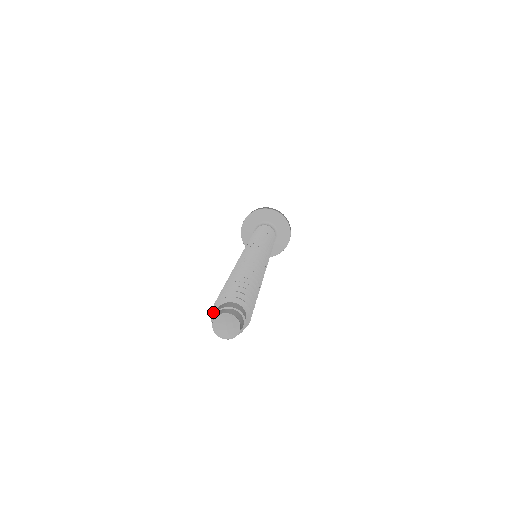
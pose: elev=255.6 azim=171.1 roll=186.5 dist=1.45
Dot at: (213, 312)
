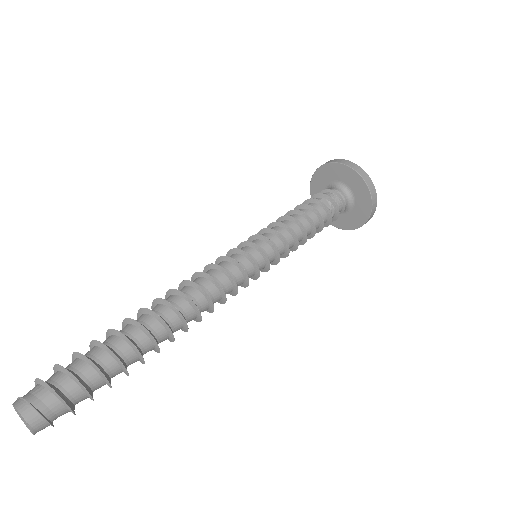
Dot at: (36, 382)
